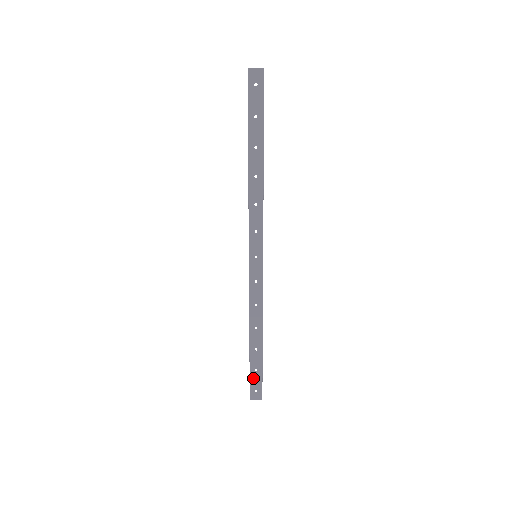
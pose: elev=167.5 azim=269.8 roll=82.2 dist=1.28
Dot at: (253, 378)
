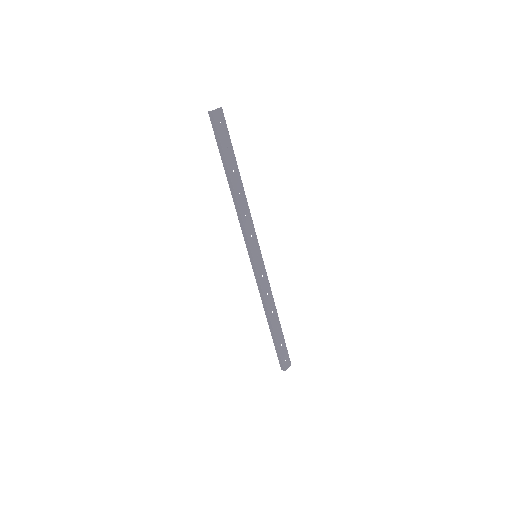
Dot at: (282, 352)
